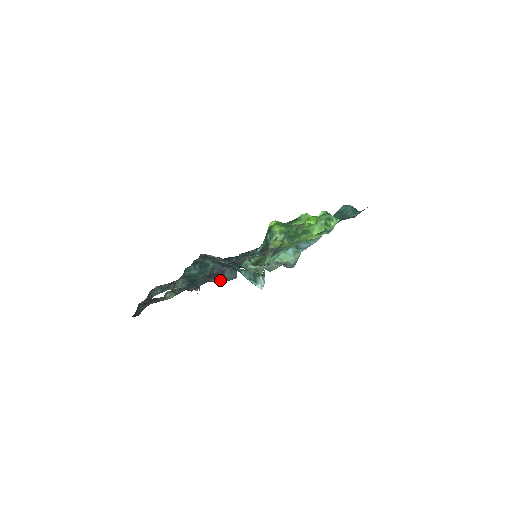
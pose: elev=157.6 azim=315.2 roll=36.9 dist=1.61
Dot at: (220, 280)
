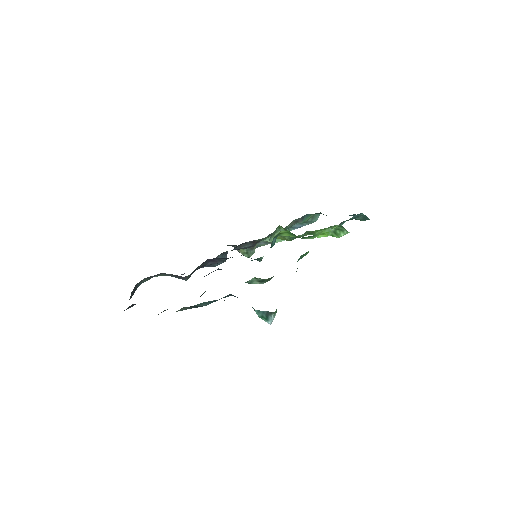
Dot at: (210, 266)
